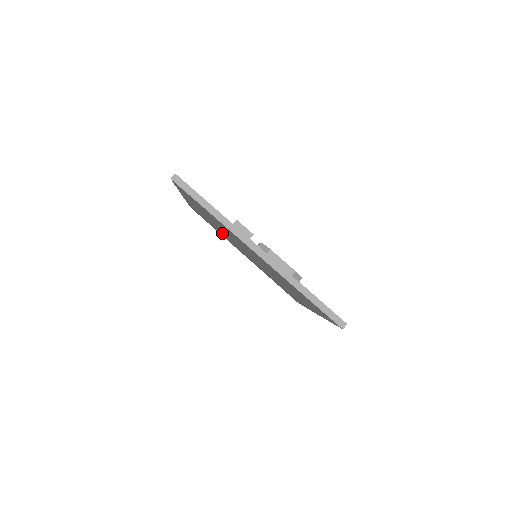
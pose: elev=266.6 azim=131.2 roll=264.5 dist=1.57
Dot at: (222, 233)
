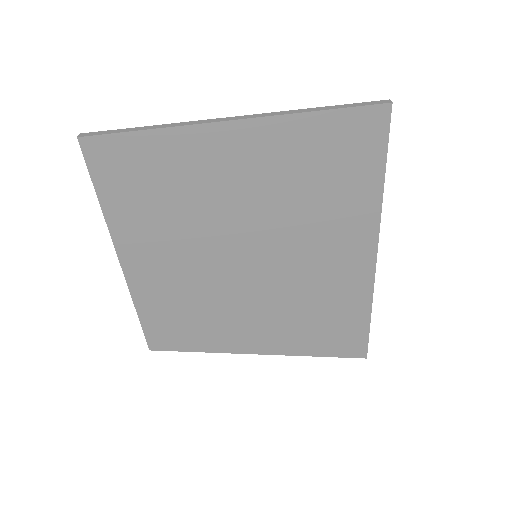
Dot at: (204, 305)
